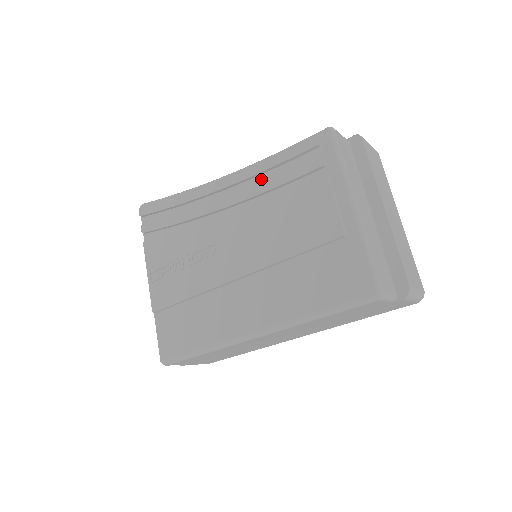
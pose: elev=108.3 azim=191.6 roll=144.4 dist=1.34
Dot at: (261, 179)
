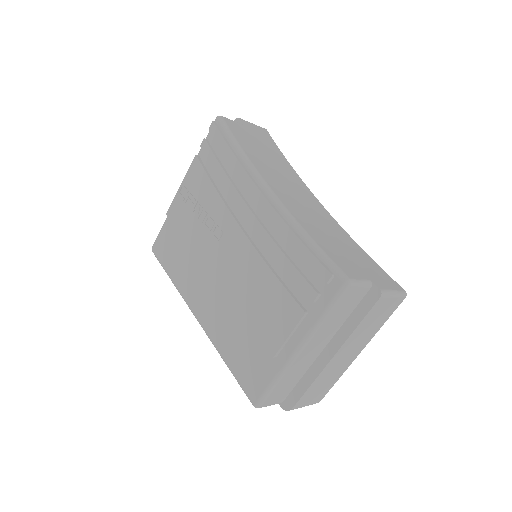
Dot at: (282, 239)
